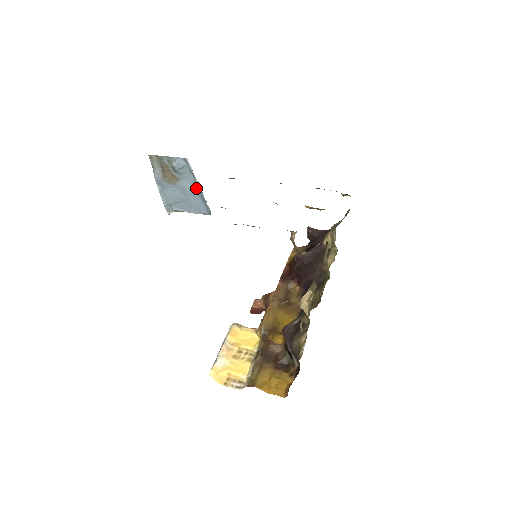
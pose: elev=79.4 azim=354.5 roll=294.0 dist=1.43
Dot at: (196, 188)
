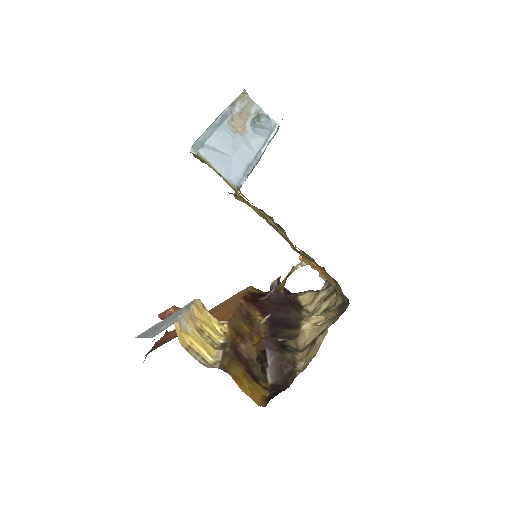
Dot at: (253, 155)
